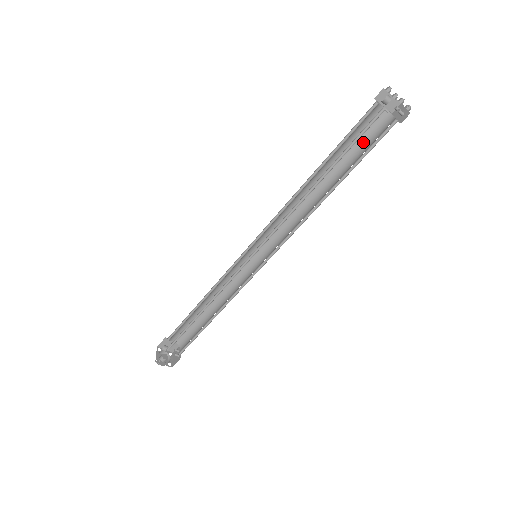
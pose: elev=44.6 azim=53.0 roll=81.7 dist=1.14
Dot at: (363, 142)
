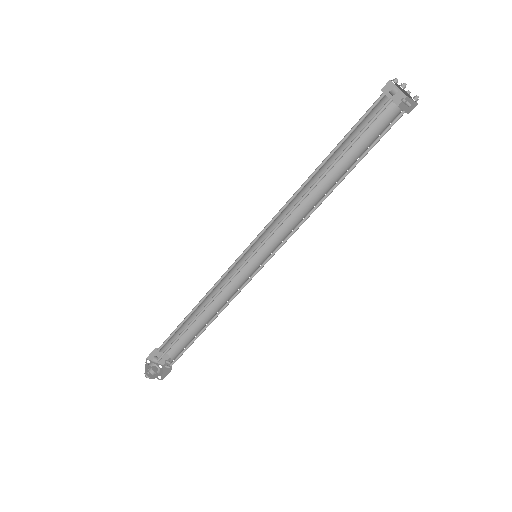
Dot at: (369, 135)
